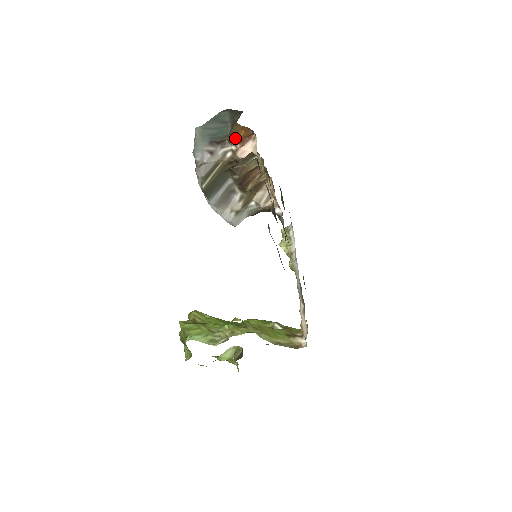
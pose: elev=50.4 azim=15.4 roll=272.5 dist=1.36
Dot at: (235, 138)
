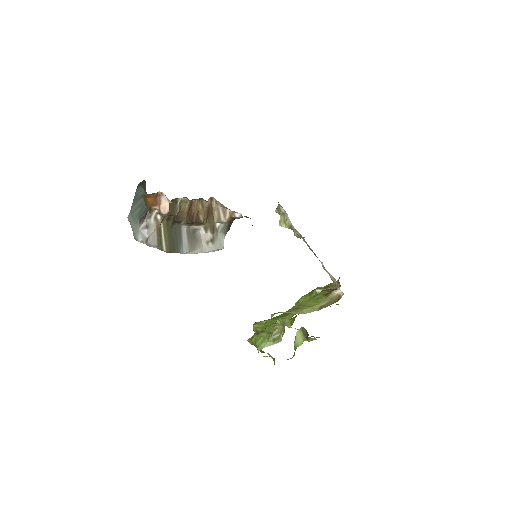
Dot at: (150, 206)
